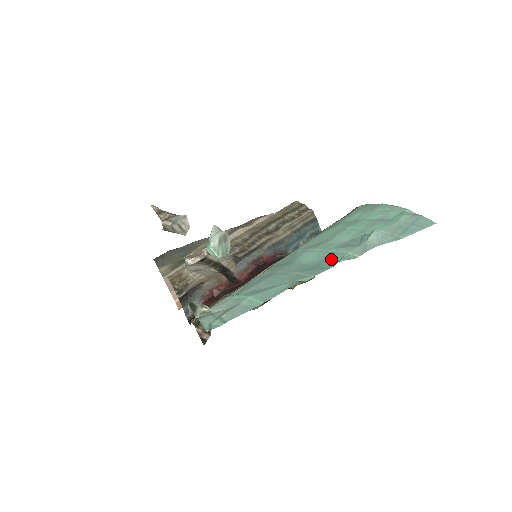
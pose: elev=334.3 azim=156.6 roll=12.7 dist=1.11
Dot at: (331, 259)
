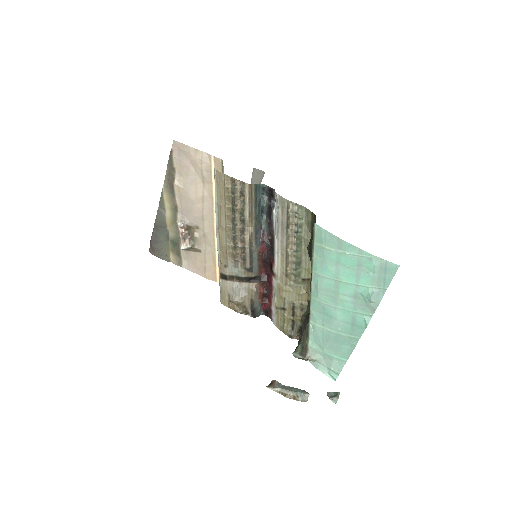
Dot at: (358, 321)
